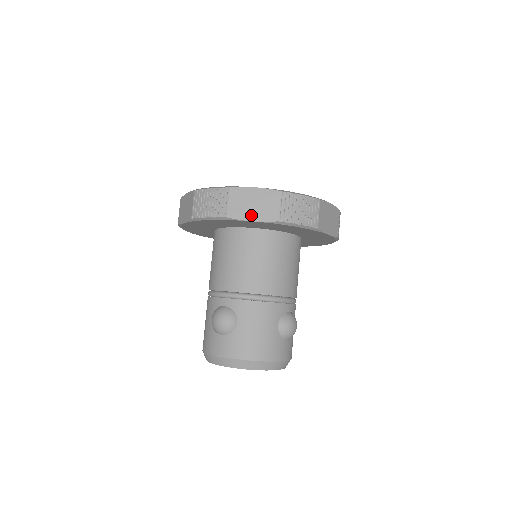
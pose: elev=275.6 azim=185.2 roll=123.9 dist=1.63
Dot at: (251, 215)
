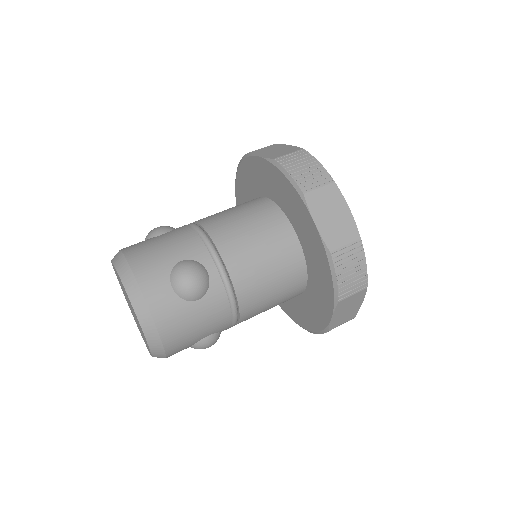
Dot at: (263, 154)
